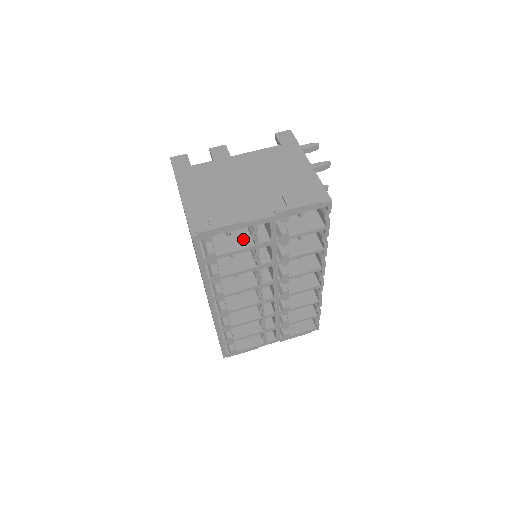
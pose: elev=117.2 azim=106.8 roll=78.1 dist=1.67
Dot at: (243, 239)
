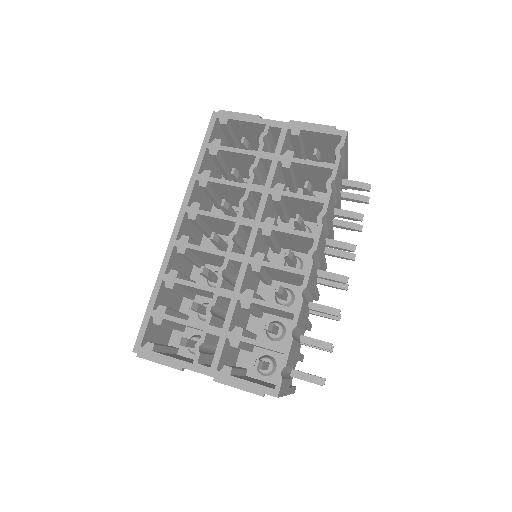
Dot at: occluded
